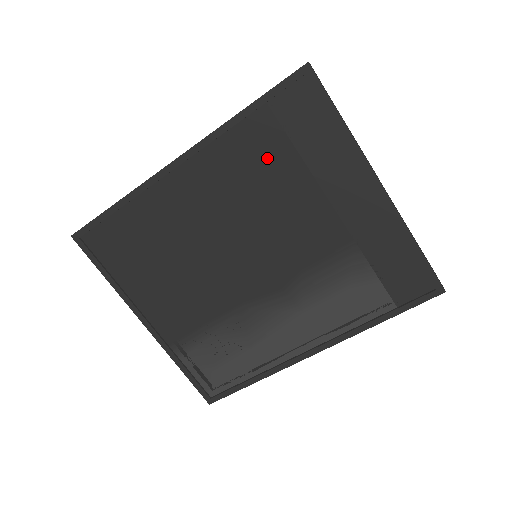
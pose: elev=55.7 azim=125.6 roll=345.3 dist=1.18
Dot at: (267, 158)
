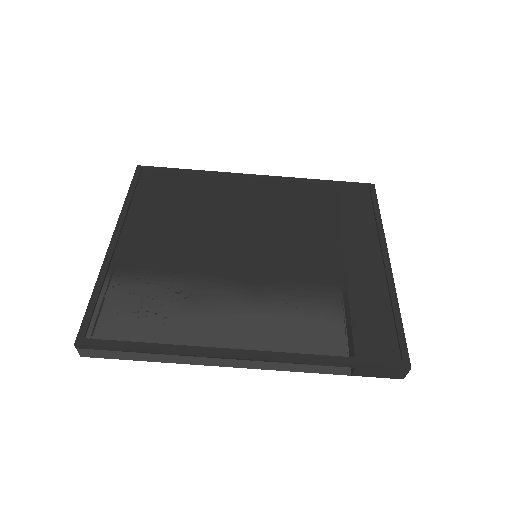
Dot at: (316, 208)
